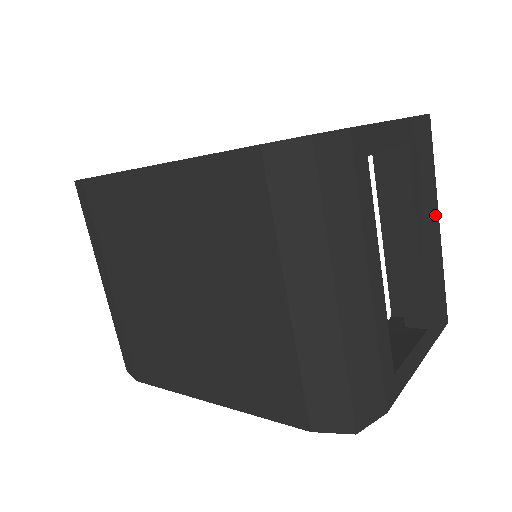
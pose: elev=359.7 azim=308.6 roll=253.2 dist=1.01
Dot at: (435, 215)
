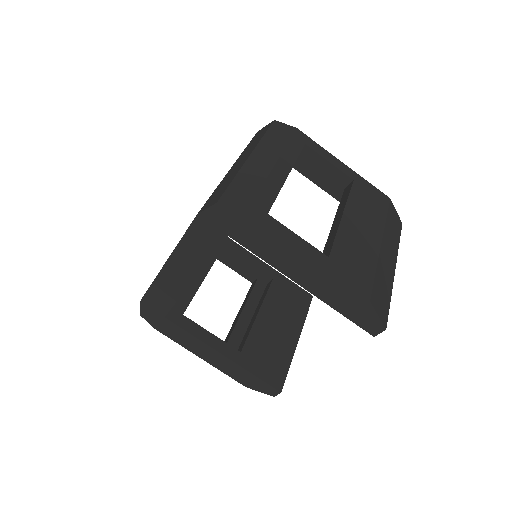
Dot at: (376, 233)
